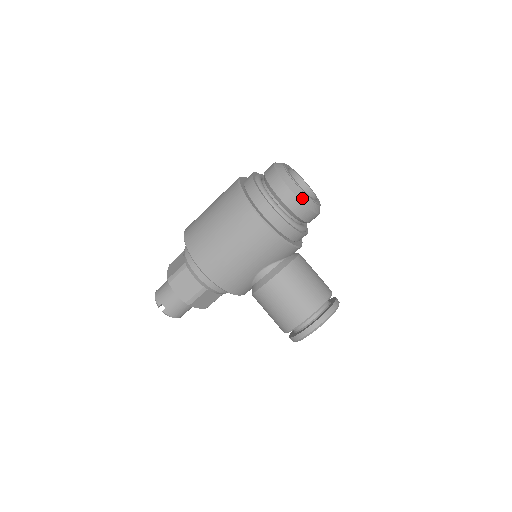
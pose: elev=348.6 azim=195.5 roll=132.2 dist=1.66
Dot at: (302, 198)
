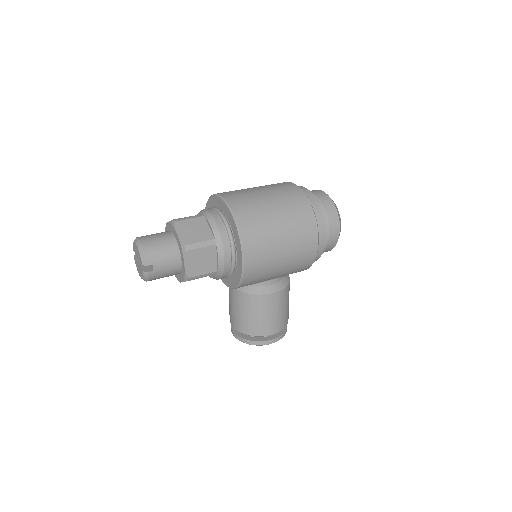
Dot at: occluded
